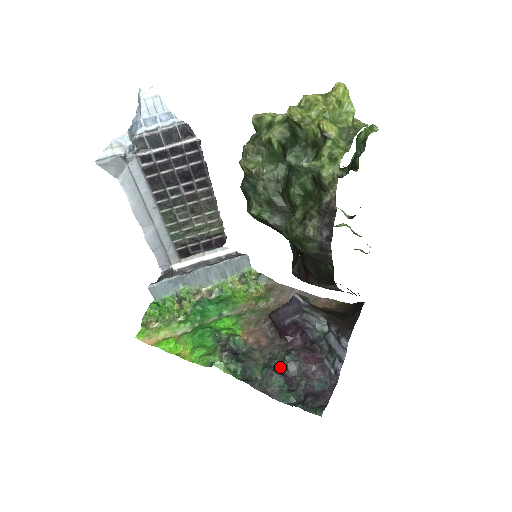
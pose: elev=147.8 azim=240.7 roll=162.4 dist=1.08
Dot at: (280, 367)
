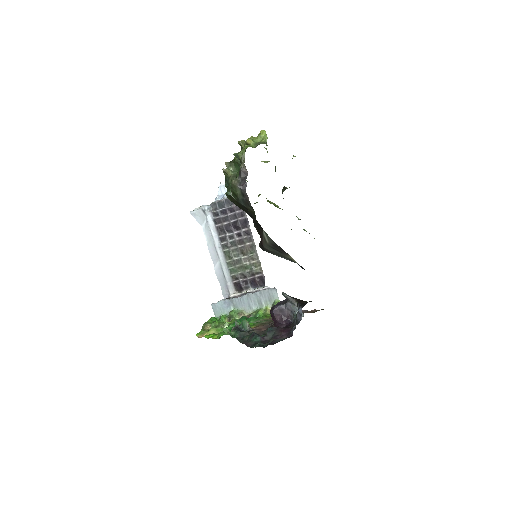
Dot at: occluded
